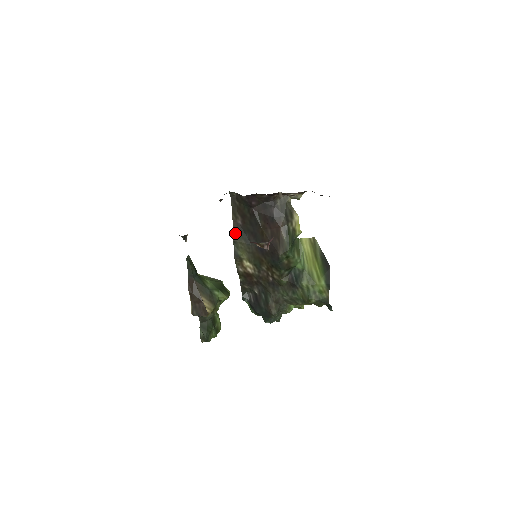
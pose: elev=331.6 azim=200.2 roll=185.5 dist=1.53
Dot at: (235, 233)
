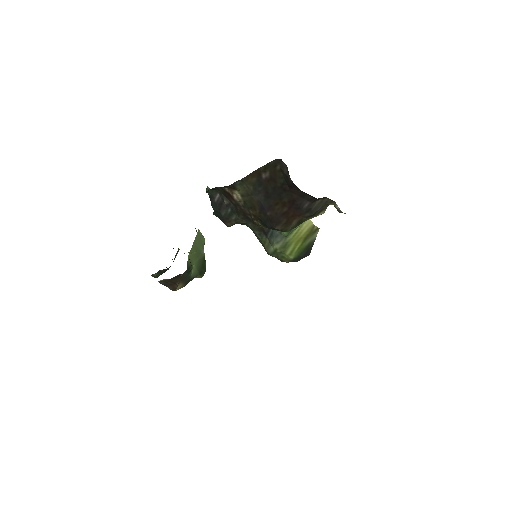
Dot at: (250, 177)
